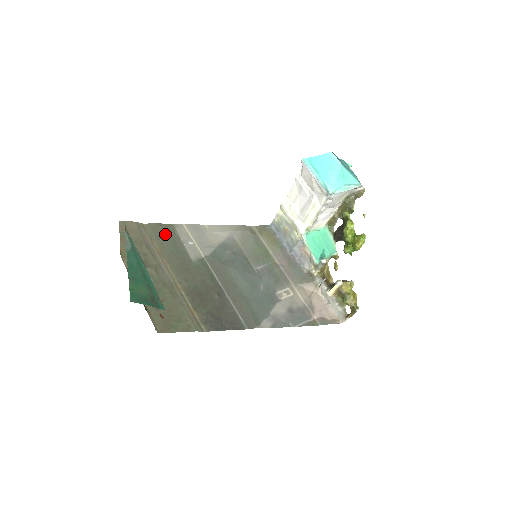
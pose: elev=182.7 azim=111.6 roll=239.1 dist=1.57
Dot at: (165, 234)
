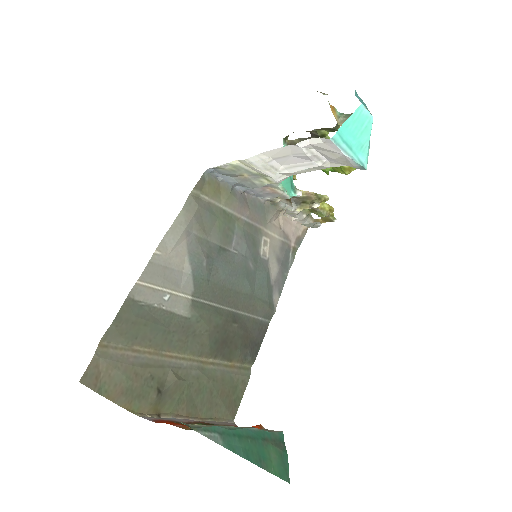
Dot at: (136, 323)
